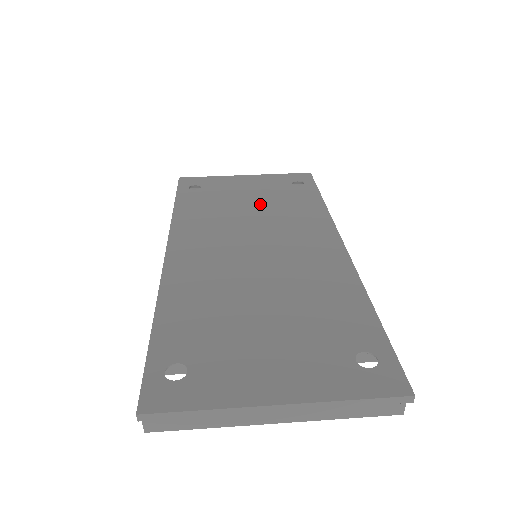
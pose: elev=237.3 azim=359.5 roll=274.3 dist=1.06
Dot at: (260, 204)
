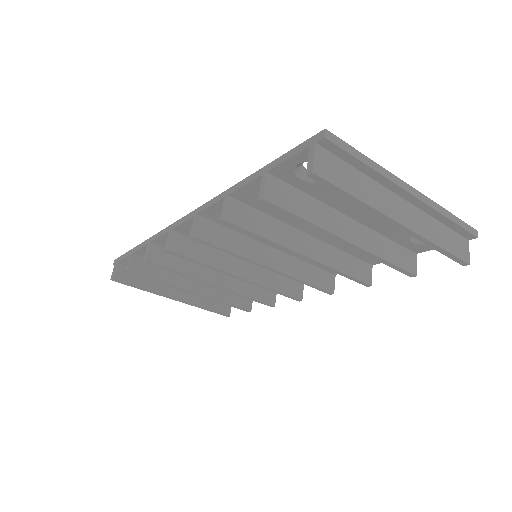
Dot at: occluded
